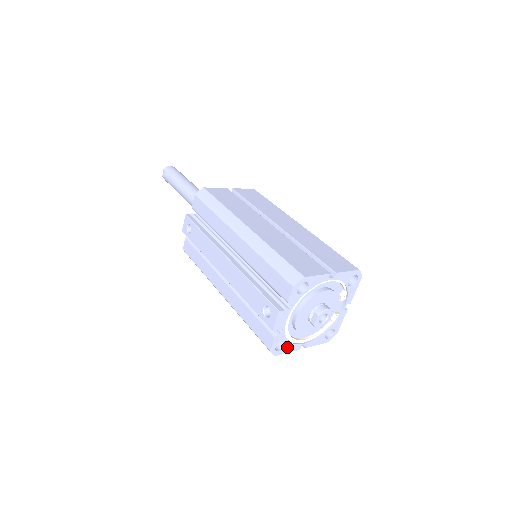
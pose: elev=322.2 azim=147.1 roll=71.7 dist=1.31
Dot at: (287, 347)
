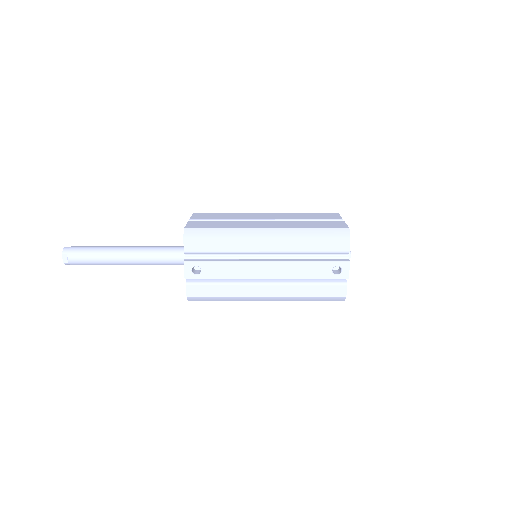
Dot at: occluded
